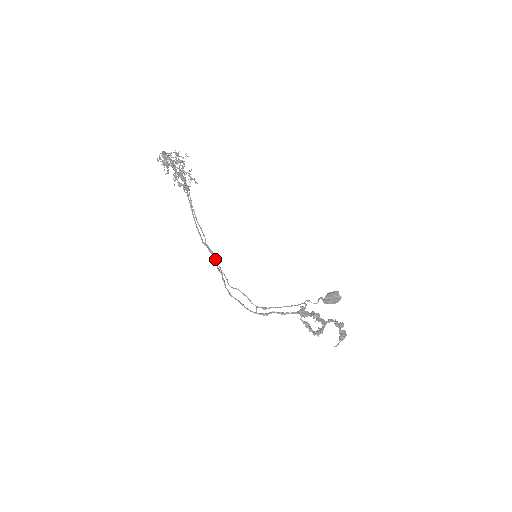
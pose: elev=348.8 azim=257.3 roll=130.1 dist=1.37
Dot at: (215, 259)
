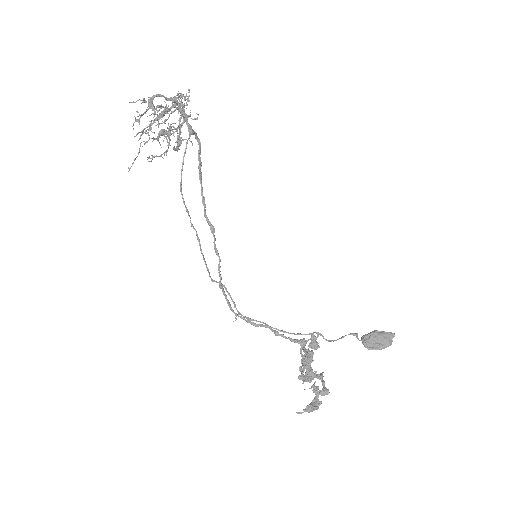
Dot at: (214, 239)
